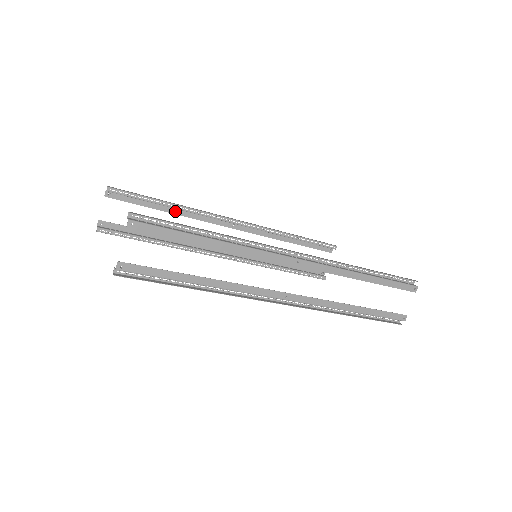
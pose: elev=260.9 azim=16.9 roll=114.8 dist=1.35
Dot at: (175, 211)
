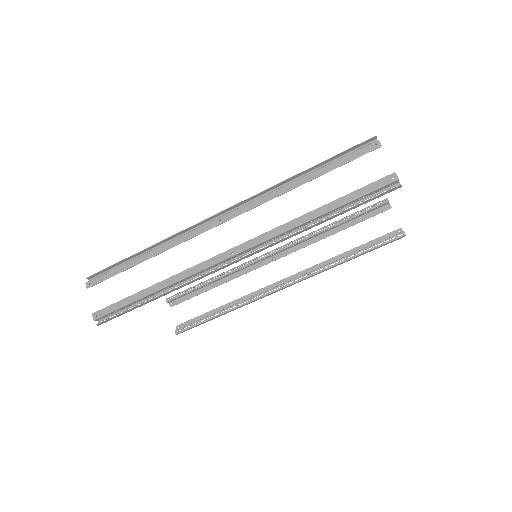
Dot at: (221, 282)
